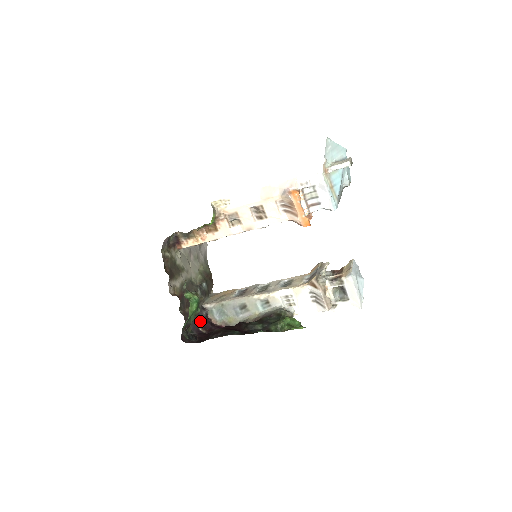
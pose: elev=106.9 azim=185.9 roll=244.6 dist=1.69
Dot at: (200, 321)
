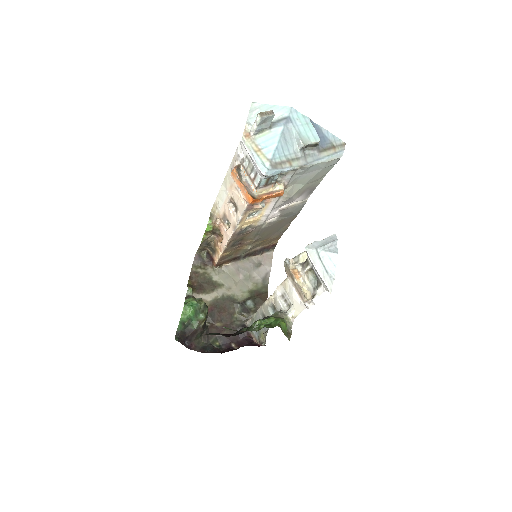
Dot at: (238, 338)
